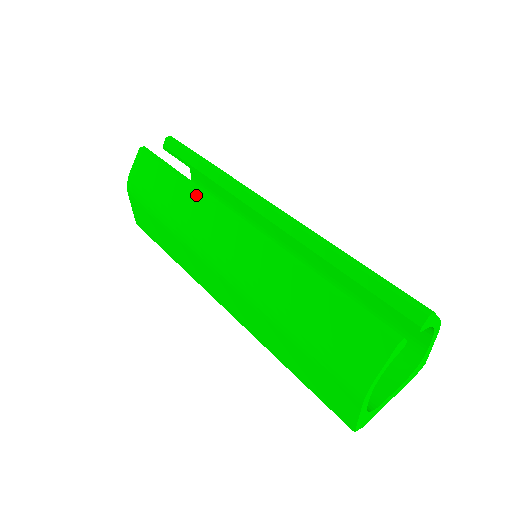
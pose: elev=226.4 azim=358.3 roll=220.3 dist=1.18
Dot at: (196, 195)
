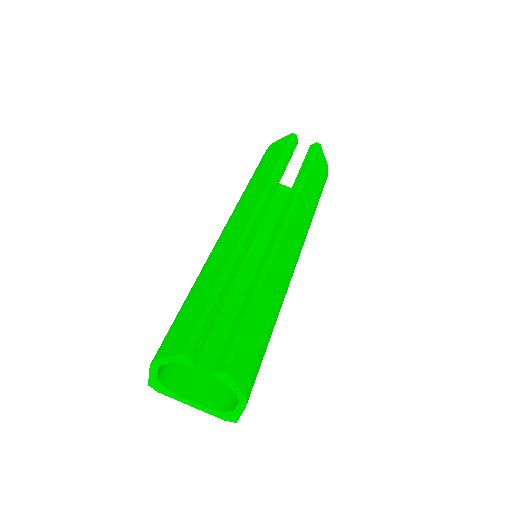
Dot at: (264, 184)
